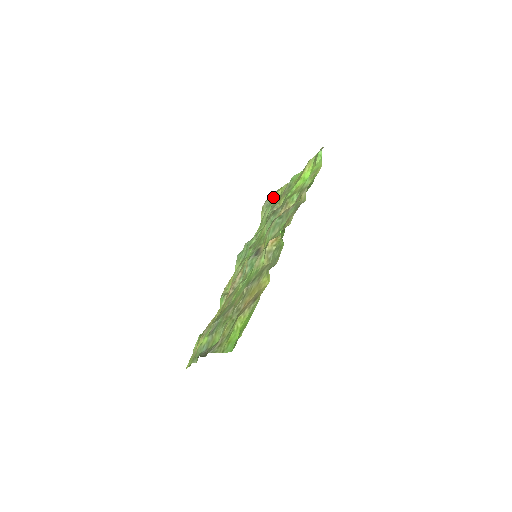
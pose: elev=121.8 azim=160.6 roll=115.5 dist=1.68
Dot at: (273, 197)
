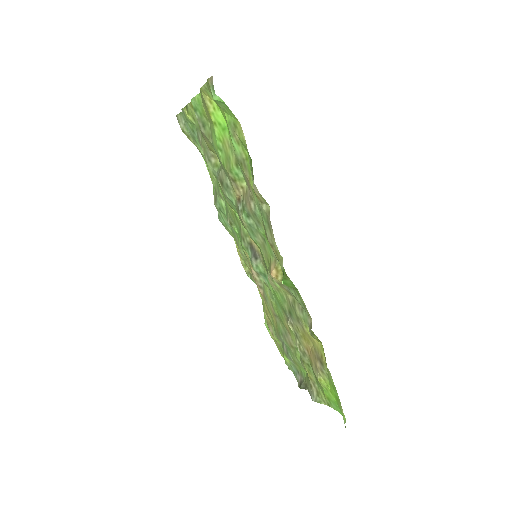
Dot at: (186, 123)
